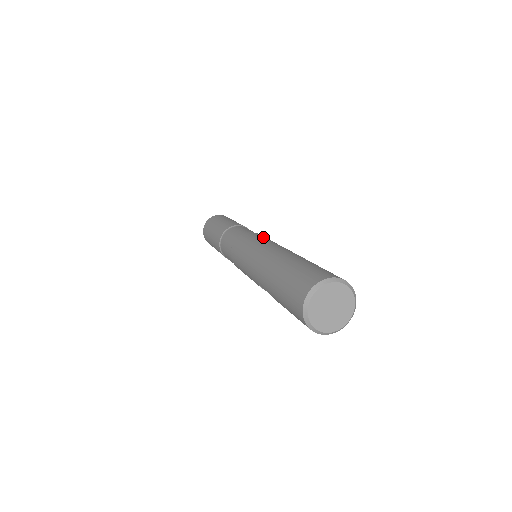
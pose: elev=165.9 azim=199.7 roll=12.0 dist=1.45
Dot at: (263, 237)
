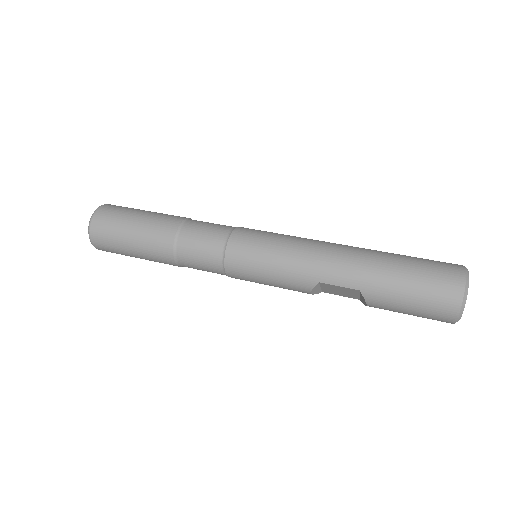
Dot at: occluded
